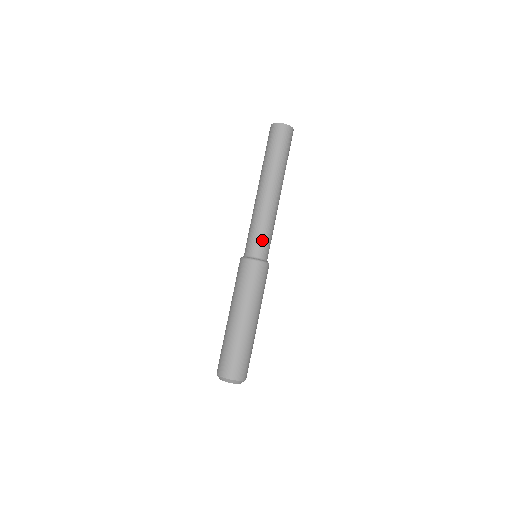
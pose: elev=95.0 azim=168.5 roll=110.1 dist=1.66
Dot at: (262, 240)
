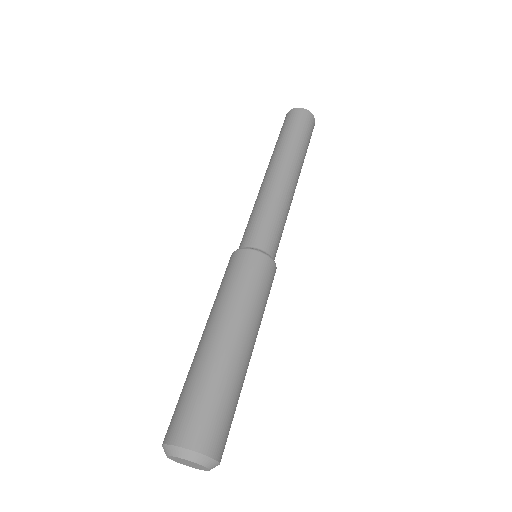
Dot at: (262, 226)
